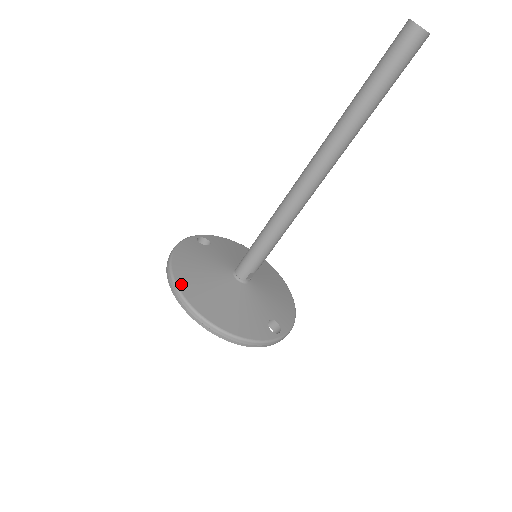
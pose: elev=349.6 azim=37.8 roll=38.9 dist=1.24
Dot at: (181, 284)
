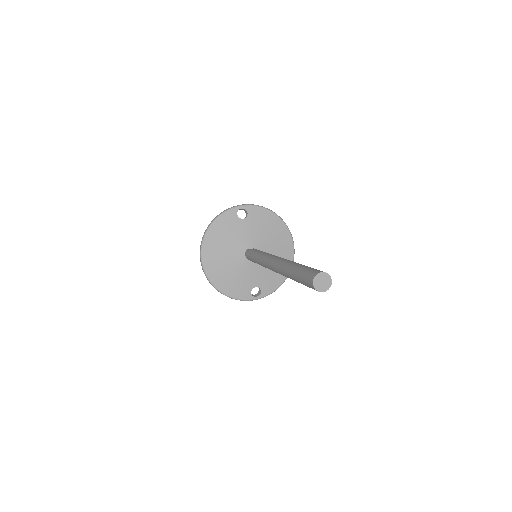
Dot at: (204, 252)
